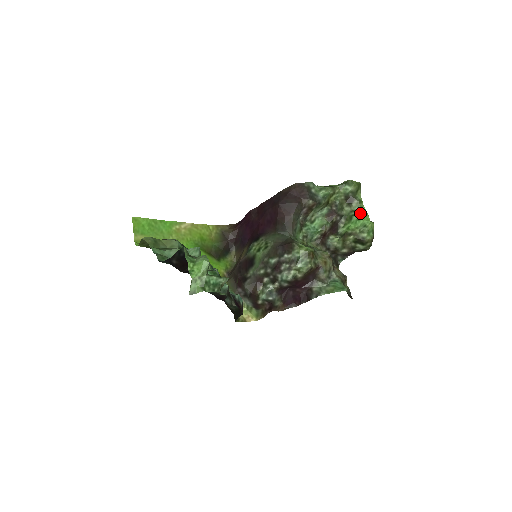
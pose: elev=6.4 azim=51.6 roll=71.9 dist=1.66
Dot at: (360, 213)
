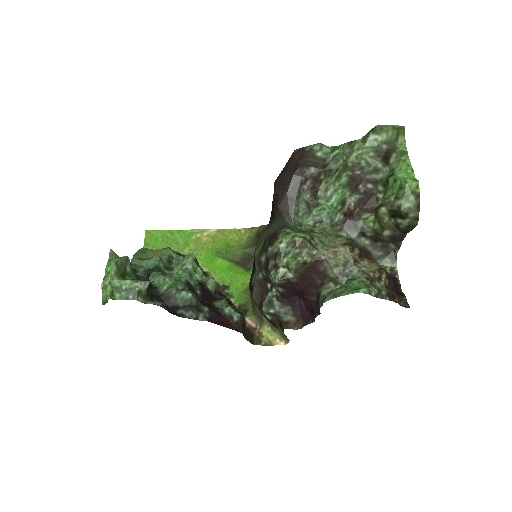
Dot at: (398, 170)
